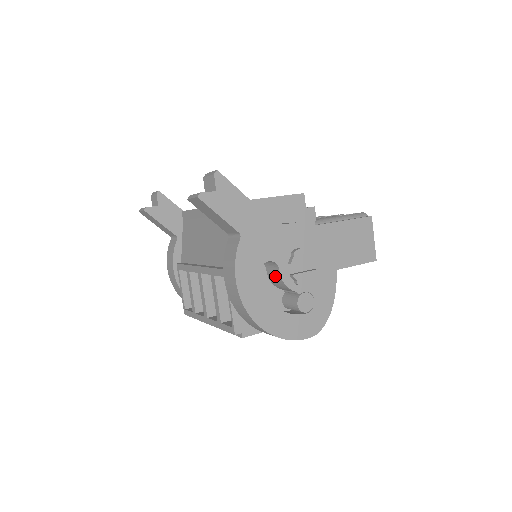
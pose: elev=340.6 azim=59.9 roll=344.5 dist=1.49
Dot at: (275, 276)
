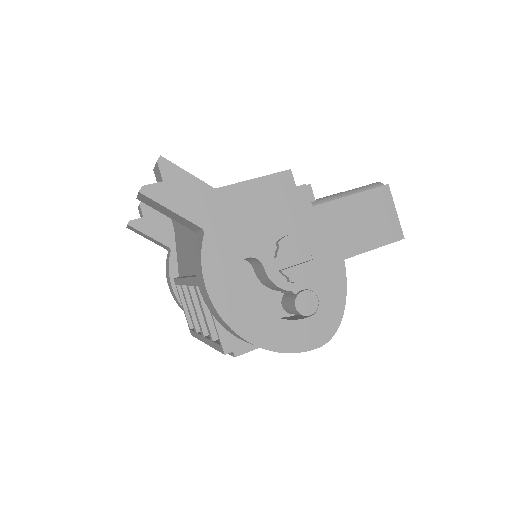
Dot at: (262, 275)
